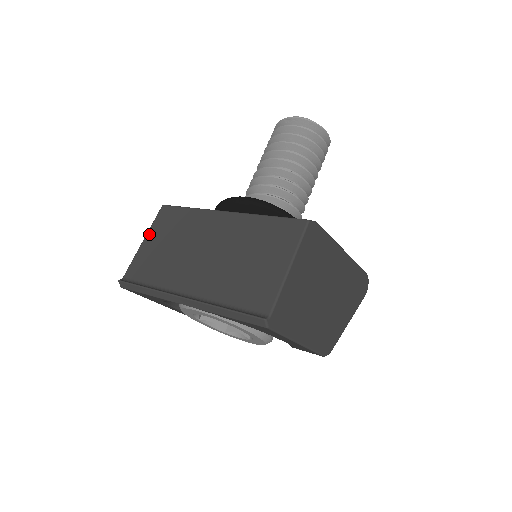
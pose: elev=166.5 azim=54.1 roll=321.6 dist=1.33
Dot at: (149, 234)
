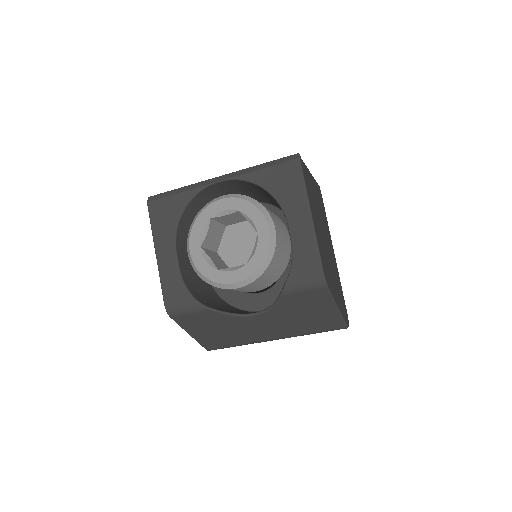
Dot at: occluded
